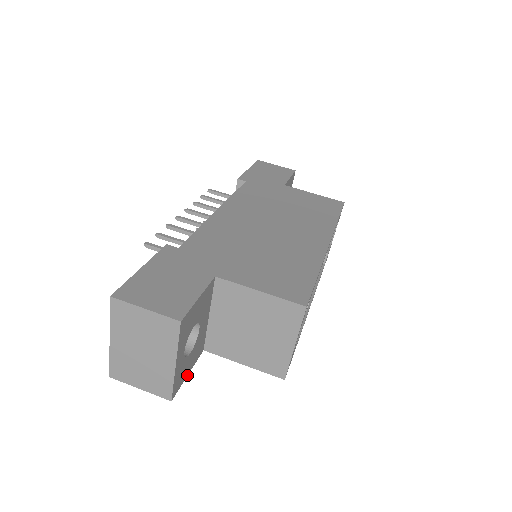
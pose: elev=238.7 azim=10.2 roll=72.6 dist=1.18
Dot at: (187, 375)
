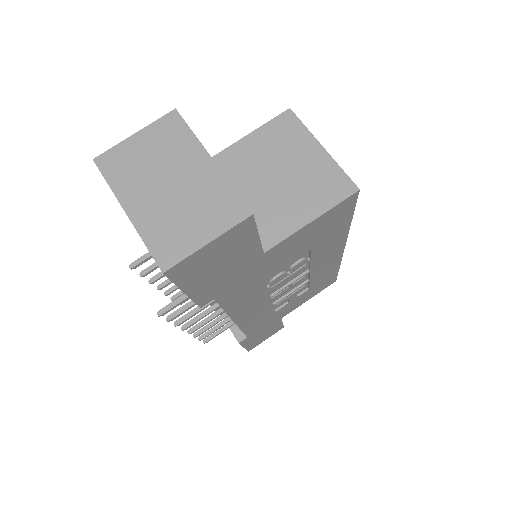
Dot at: (257, 234)
